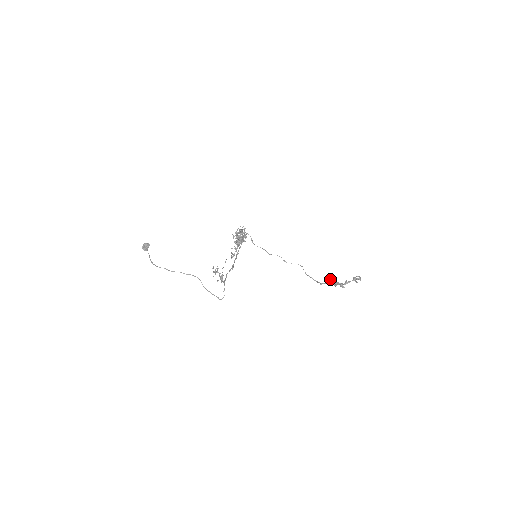
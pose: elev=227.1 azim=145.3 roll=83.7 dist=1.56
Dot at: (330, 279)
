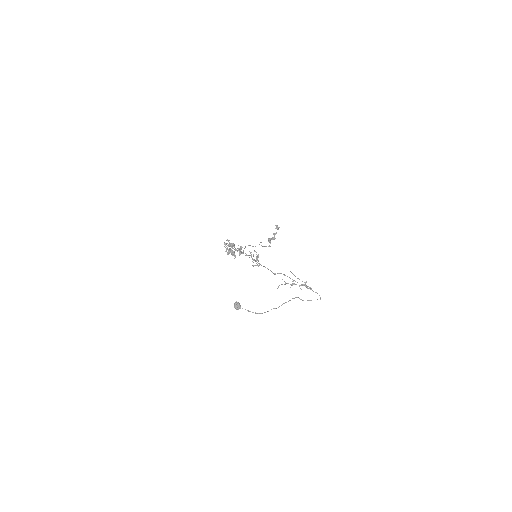
Dot at: (268, 239)
